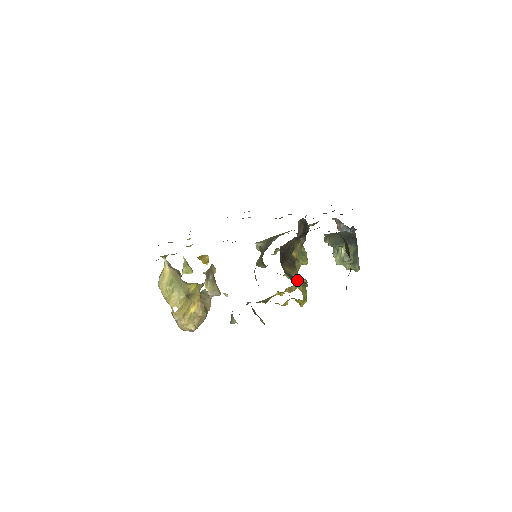
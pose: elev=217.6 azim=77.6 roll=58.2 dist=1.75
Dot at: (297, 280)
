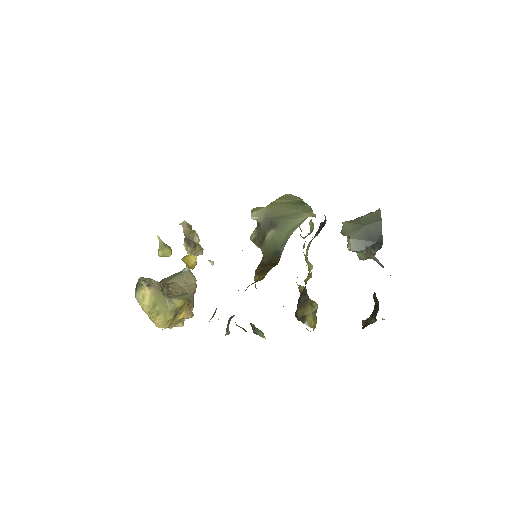
Dot at: (309, 317)
